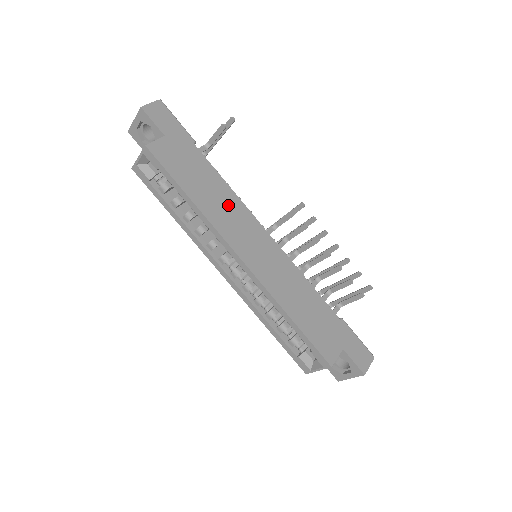
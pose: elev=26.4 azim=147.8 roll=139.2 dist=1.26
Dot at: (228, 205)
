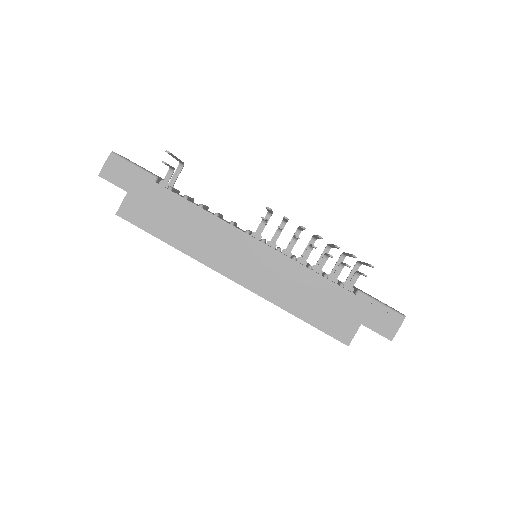
Dot at: (206, 230)
